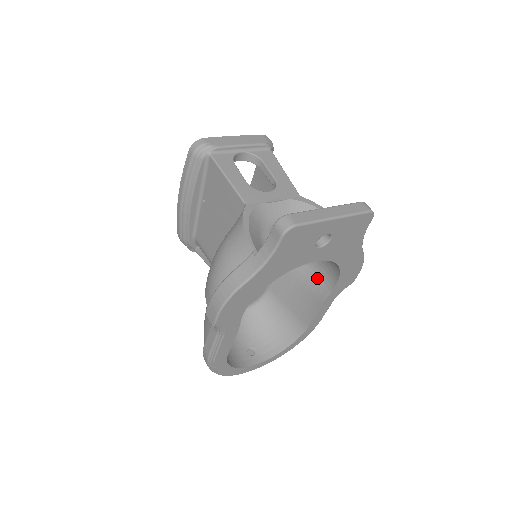
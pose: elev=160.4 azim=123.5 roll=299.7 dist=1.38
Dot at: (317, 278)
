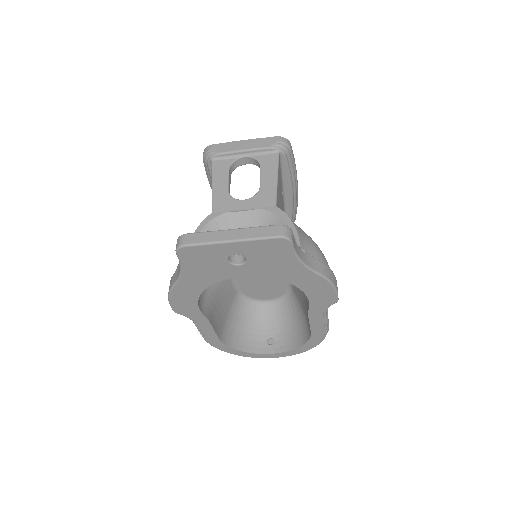
Dot at: occluded
